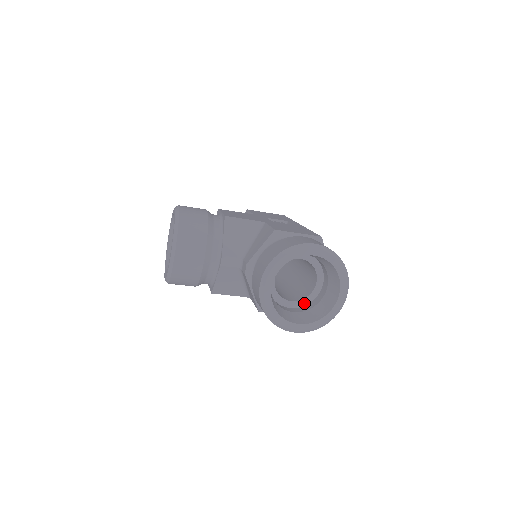
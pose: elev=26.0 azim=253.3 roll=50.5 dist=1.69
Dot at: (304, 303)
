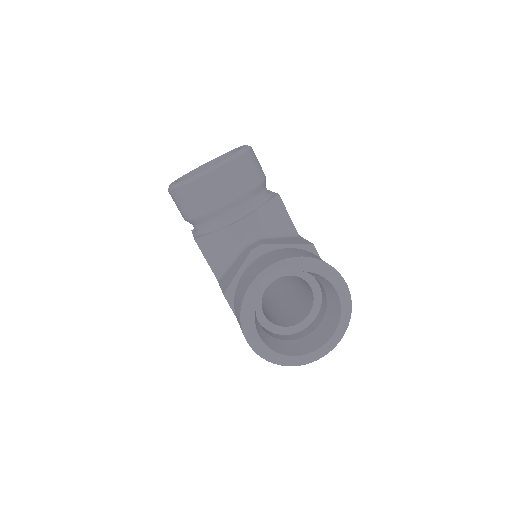
Dot at: (271, 328)
